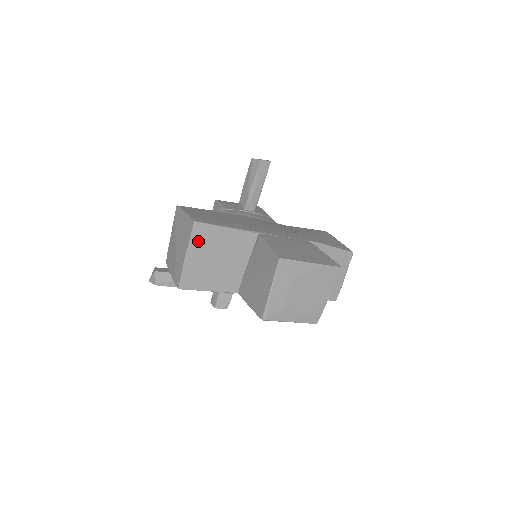
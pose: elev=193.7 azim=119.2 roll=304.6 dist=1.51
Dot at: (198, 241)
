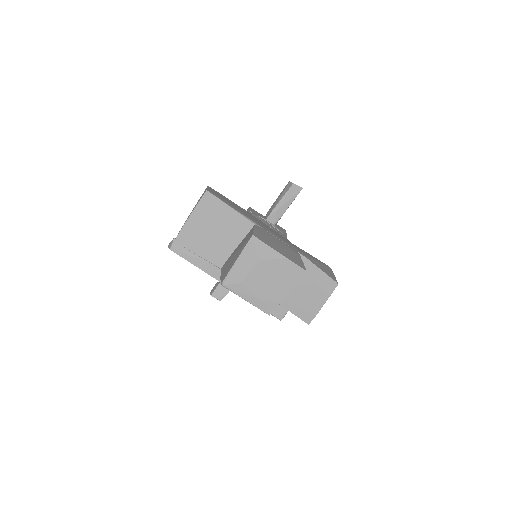
Dot at: (204, 208)
